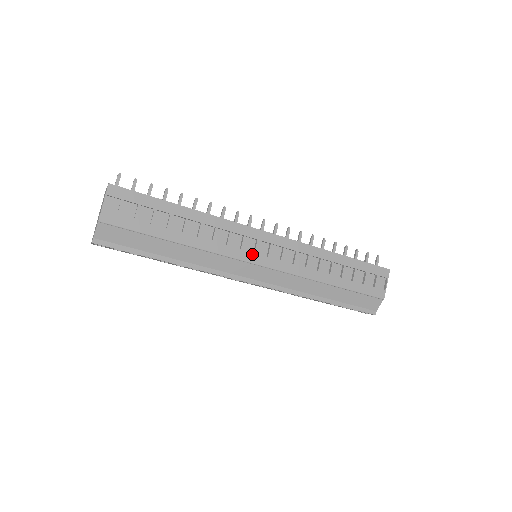
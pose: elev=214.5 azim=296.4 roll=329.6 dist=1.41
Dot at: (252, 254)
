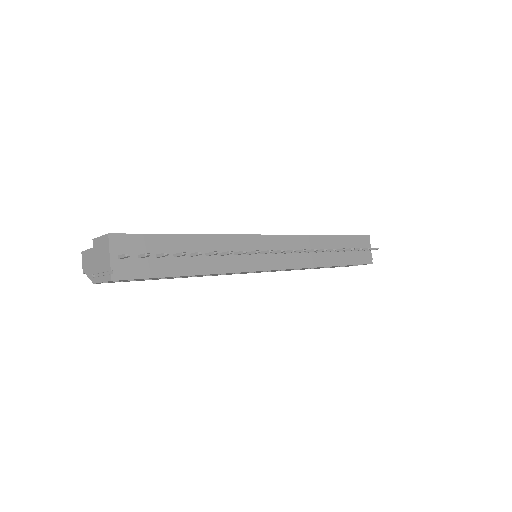
Dot at: occluded
